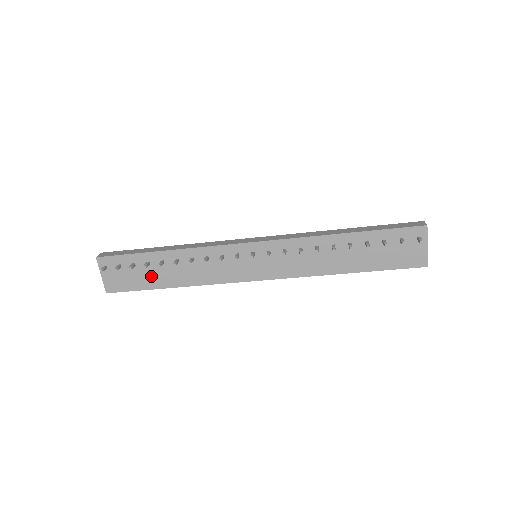
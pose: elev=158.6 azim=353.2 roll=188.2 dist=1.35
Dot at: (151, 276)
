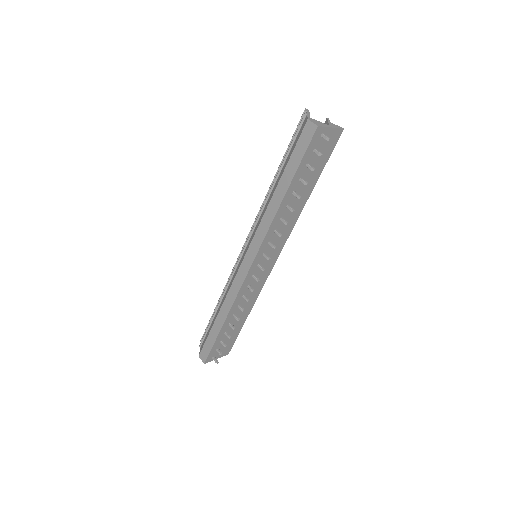
Dot at: (234, 330)
